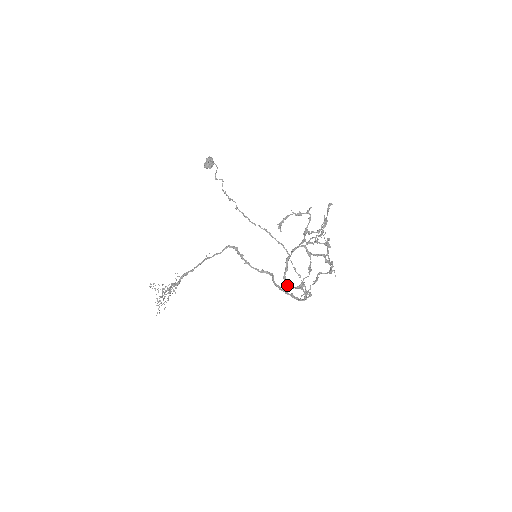
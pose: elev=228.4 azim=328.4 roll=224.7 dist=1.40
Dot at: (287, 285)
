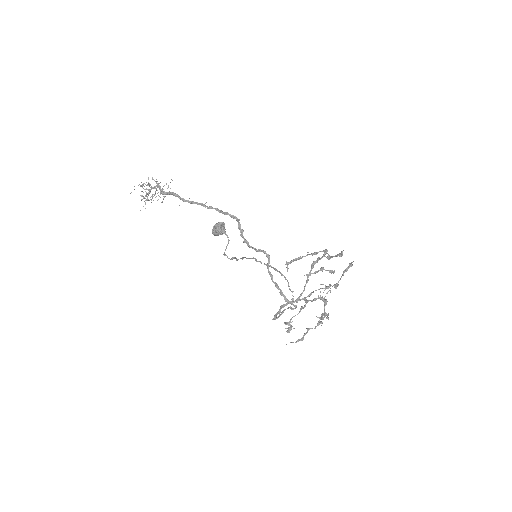
Dot at: occluded
